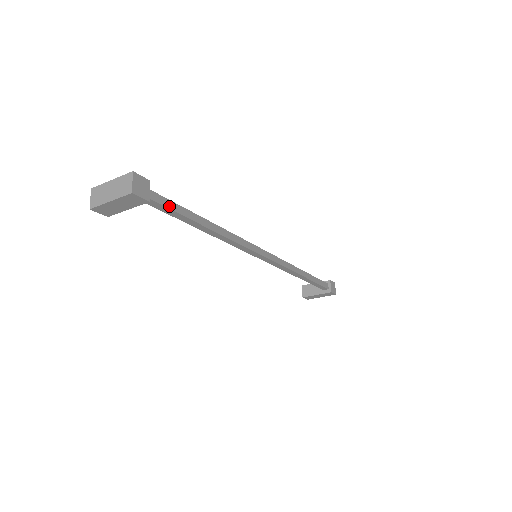
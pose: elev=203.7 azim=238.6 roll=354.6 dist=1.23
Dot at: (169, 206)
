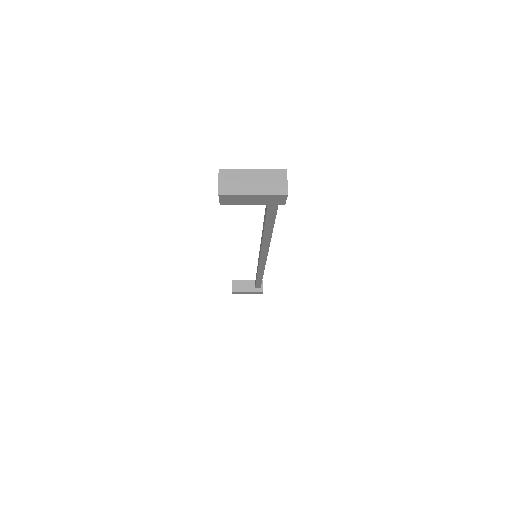
Dot at: (277, 207)
